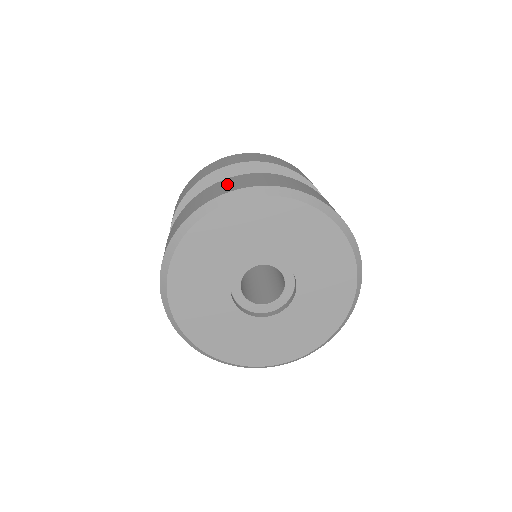
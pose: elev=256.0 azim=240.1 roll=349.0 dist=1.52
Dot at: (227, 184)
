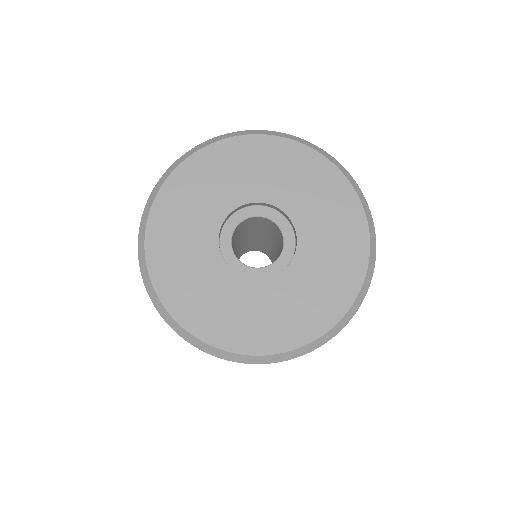
Dot at: occluded
